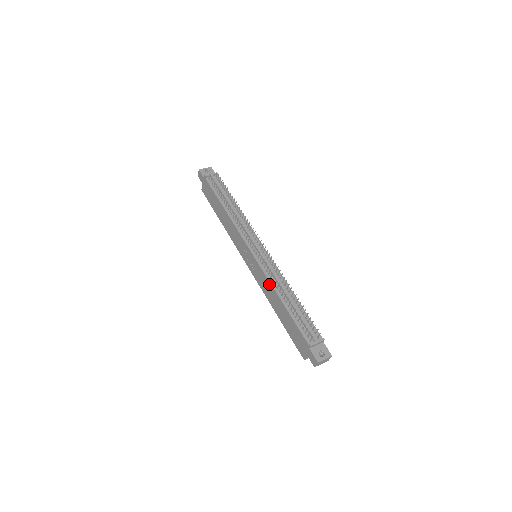
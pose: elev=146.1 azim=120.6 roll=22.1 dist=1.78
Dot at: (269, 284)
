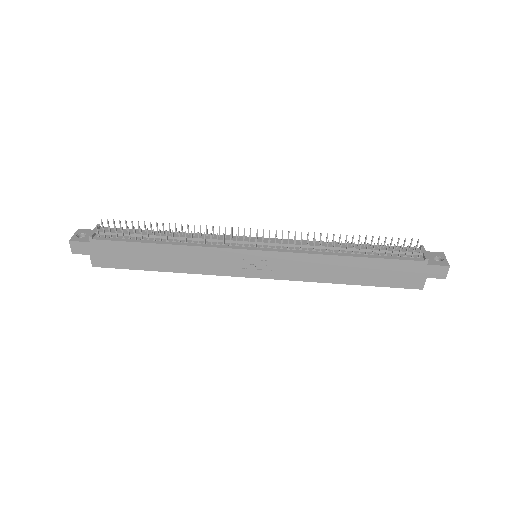
Dot at: (314, 258)
